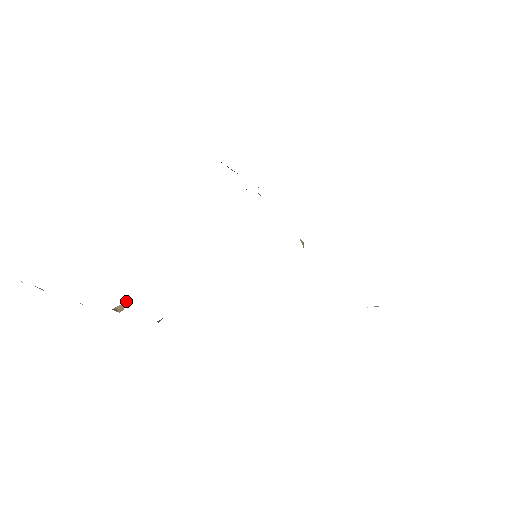
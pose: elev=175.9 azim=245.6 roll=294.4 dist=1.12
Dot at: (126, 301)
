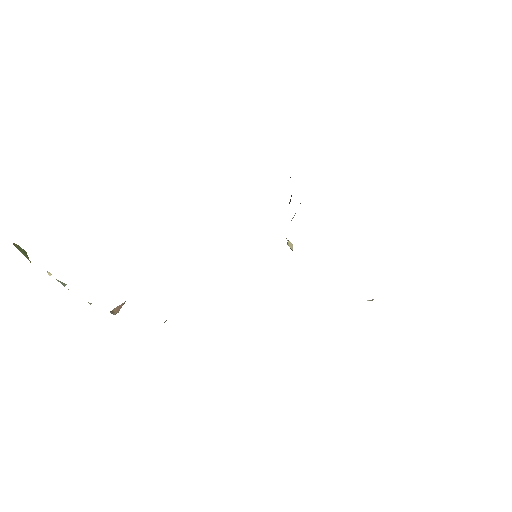
Dot at: occluded
